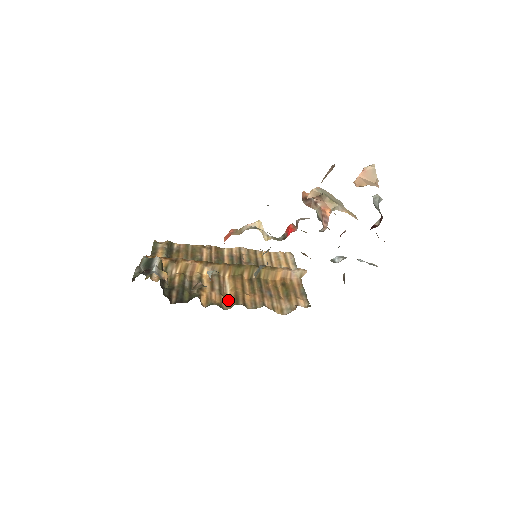
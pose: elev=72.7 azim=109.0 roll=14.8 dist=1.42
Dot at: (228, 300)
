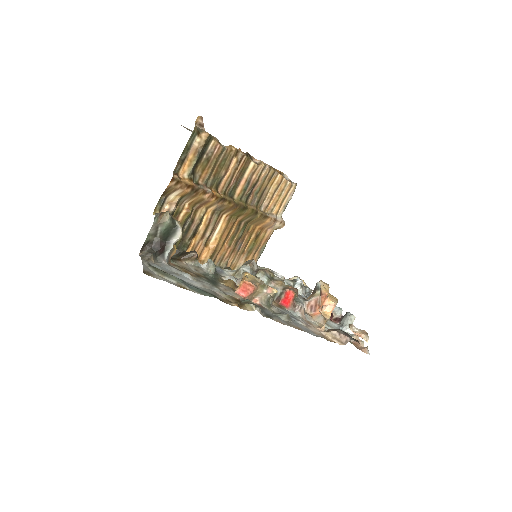
Dot at: (206, 253)
